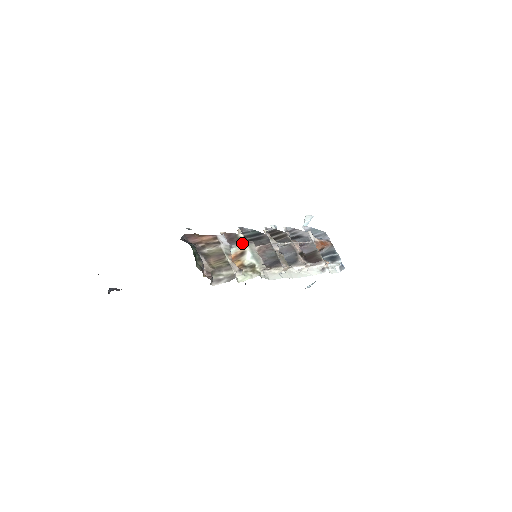
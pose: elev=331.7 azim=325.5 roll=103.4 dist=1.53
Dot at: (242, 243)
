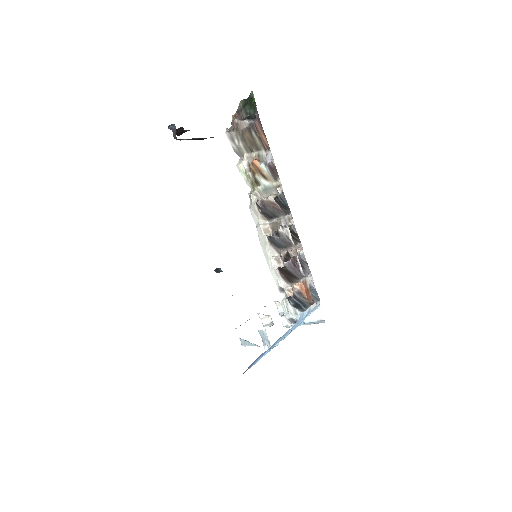
Dot at: (274, 179)
